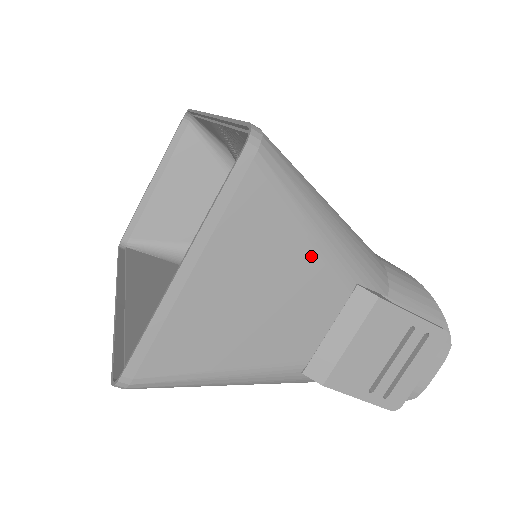
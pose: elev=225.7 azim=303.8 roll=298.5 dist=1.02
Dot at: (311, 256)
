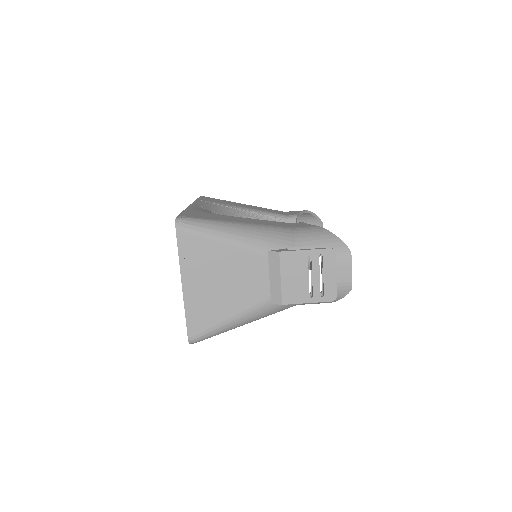
Dot at: (234, 252)
